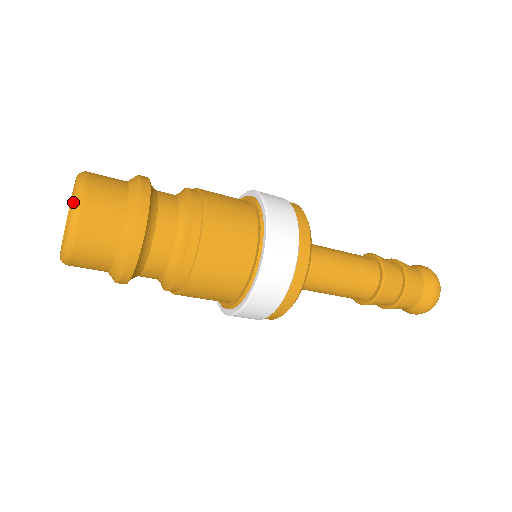
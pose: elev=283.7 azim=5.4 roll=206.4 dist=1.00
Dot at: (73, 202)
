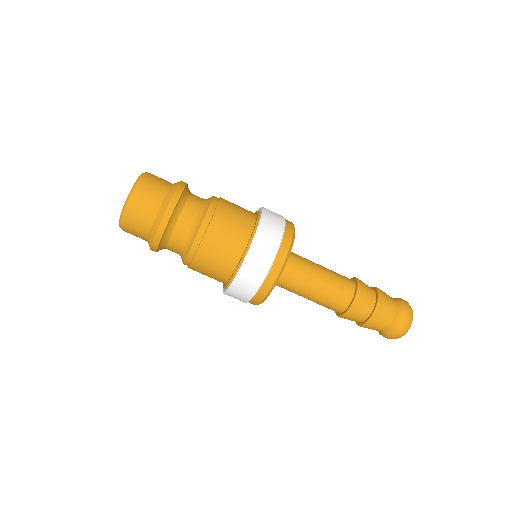
Dot at: (140, 176)
